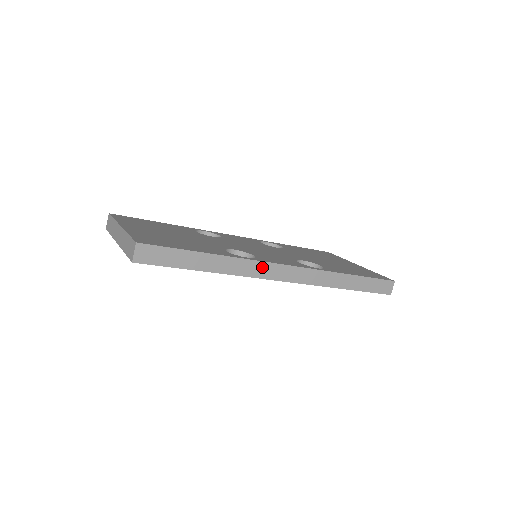
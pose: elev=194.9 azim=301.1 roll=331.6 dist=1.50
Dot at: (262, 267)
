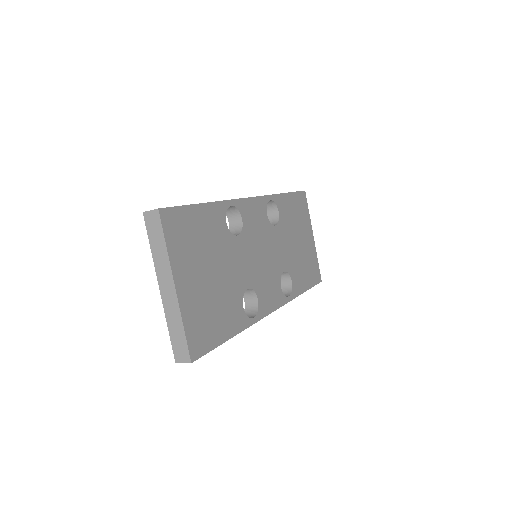
Dot at: occluded
